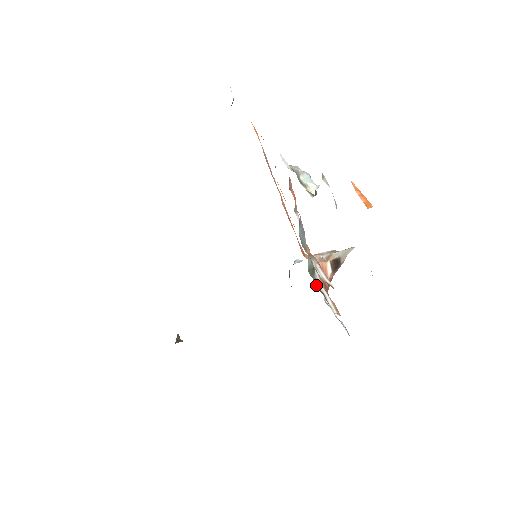
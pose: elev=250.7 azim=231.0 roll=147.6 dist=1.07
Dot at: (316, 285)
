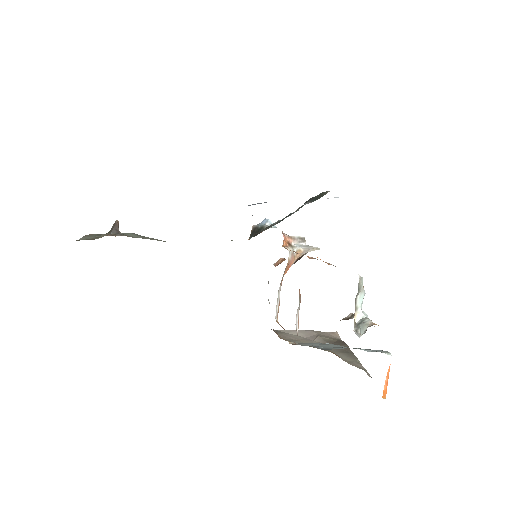
Dot at: occluded
